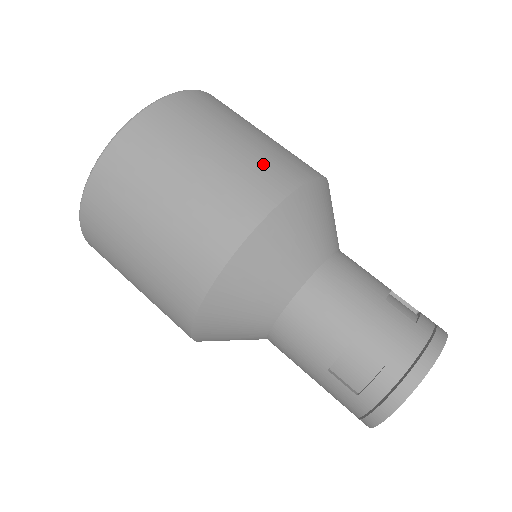
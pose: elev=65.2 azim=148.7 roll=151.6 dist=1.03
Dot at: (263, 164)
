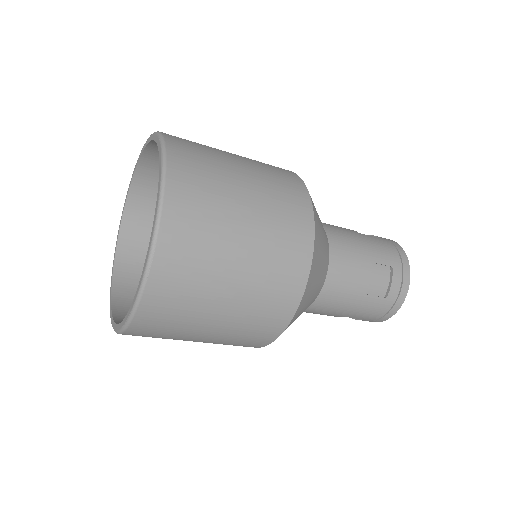
Dot at: (271, 170)
